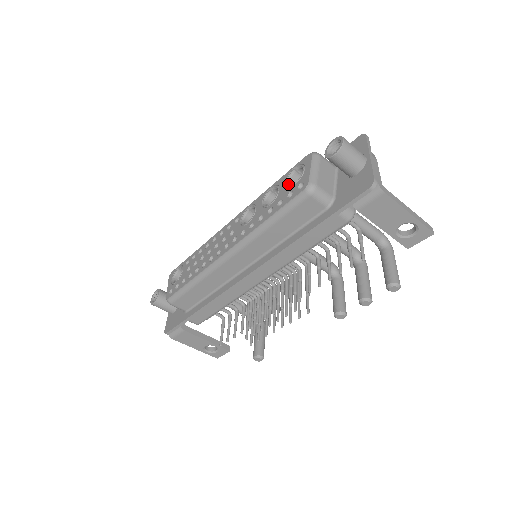
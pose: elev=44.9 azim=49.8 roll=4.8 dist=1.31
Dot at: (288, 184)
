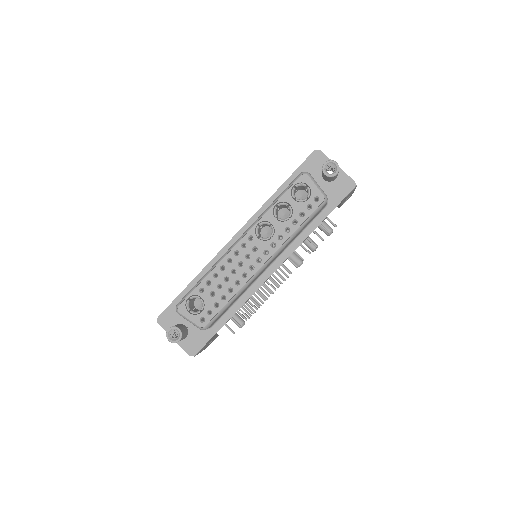
Dot at: (298, 200)
